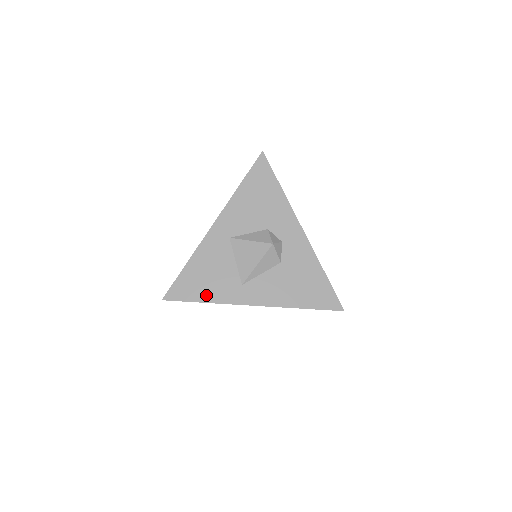
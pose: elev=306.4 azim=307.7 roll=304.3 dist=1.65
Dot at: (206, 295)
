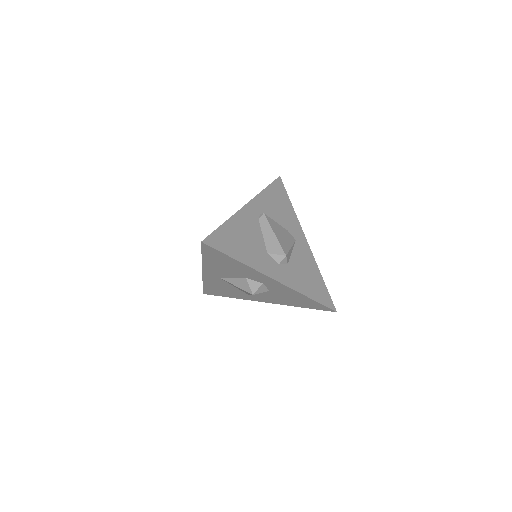
Dot at: (229, 296)
